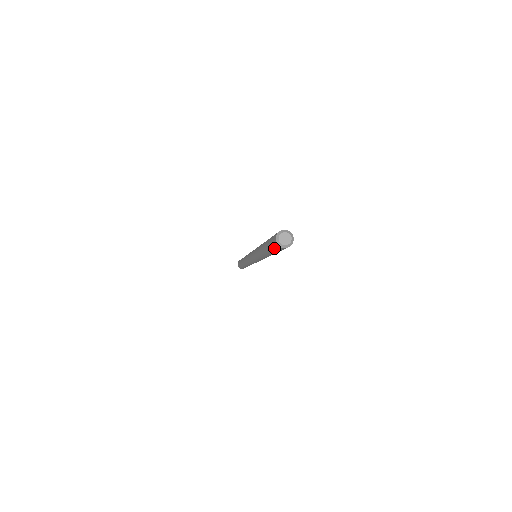
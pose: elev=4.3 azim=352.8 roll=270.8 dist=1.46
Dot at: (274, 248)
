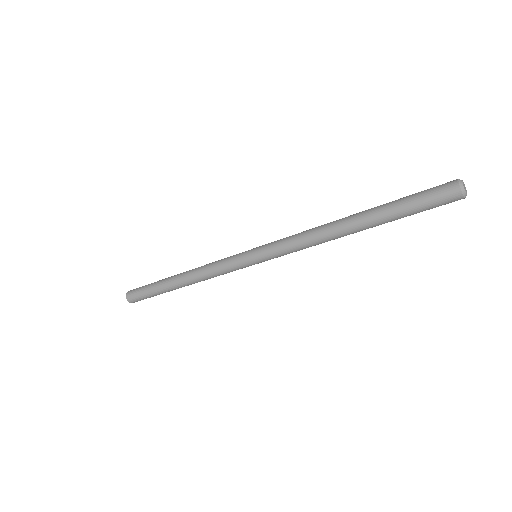
Dot at: (429, 196)
